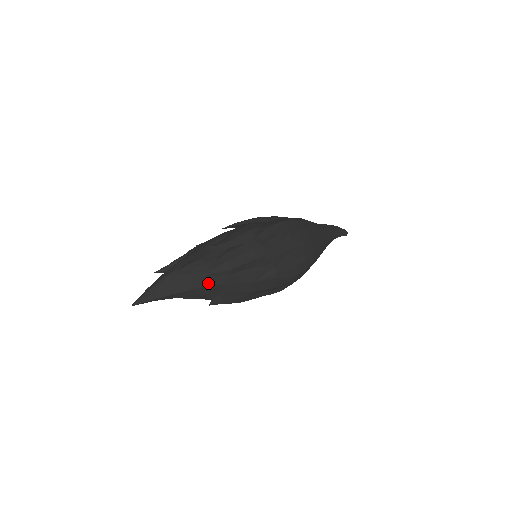
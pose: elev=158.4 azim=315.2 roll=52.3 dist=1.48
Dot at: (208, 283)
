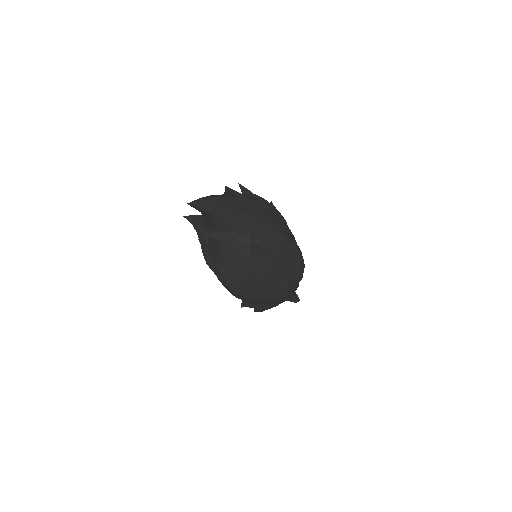
Dot at: (251, 212)
